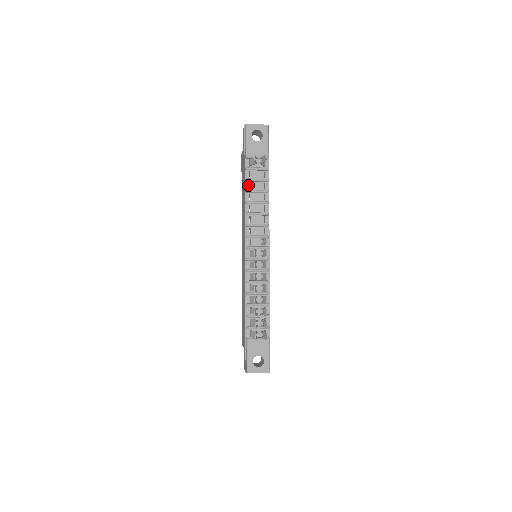
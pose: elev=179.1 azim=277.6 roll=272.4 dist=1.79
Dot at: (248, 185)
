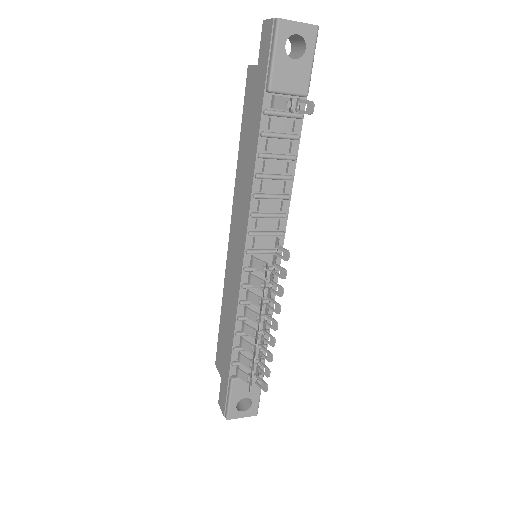
Dot at: (264, 144)
